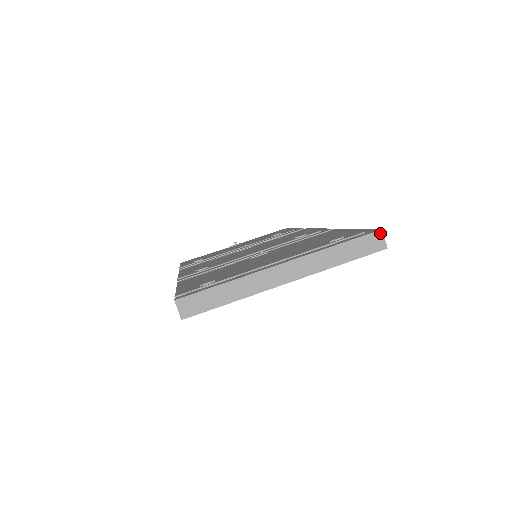
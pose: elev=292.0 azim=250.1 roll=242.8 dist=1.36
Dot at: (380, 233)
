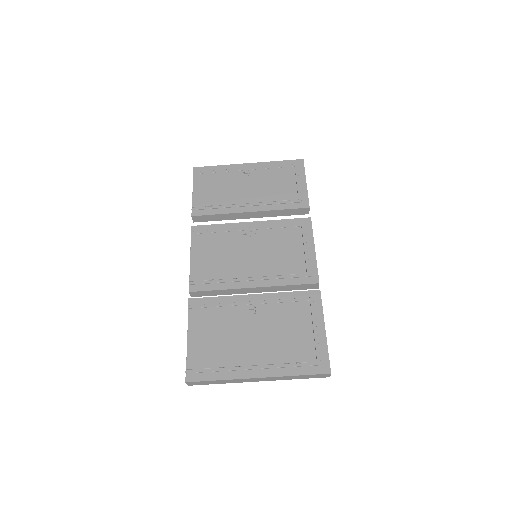
Dot at: (329, 374)
